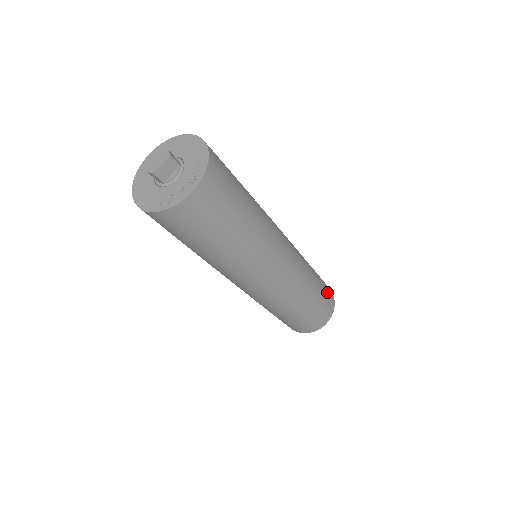
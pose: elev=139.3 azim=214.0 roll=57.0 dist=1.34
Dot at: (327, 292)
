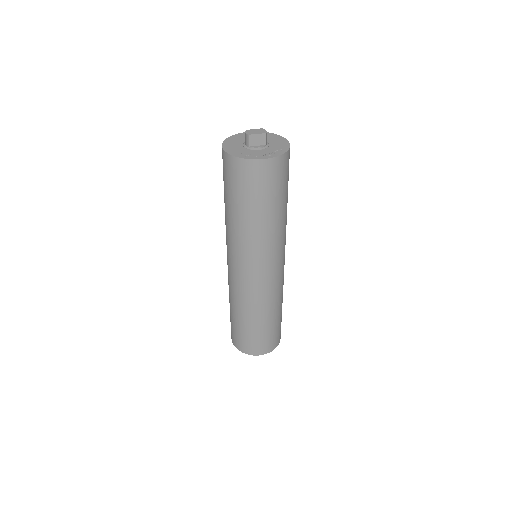
Dot at: (279, 330)
